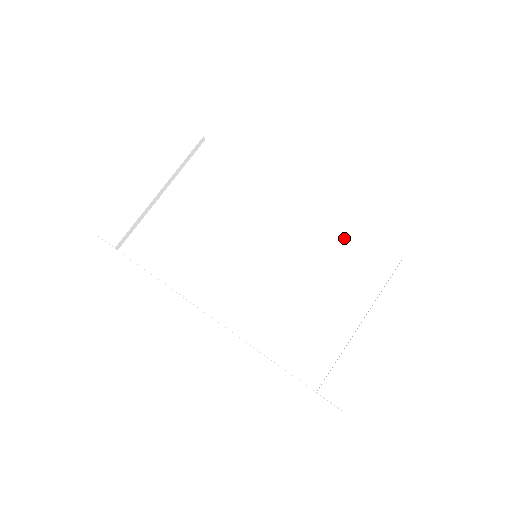
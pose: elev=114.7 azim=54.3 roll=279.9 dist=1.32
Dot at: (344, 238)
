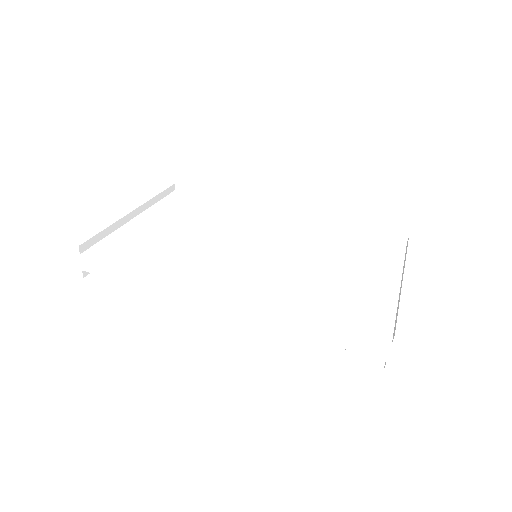
Dot at: (343, 235)
